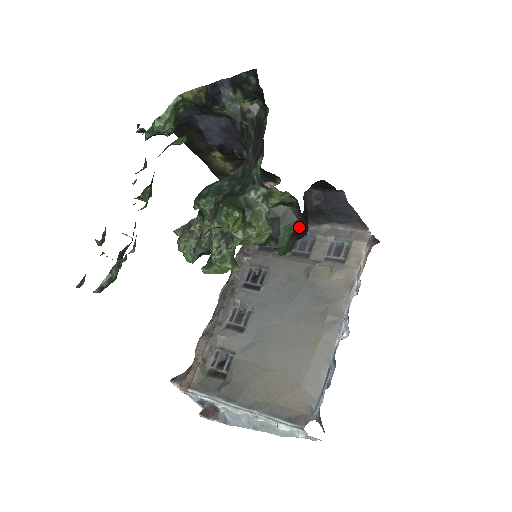
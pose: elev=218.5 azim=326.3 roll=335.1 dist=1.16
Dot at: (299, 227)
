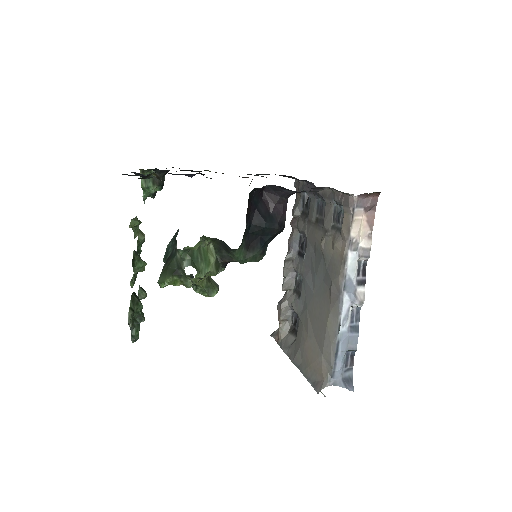
Dot at: (260, 234)
